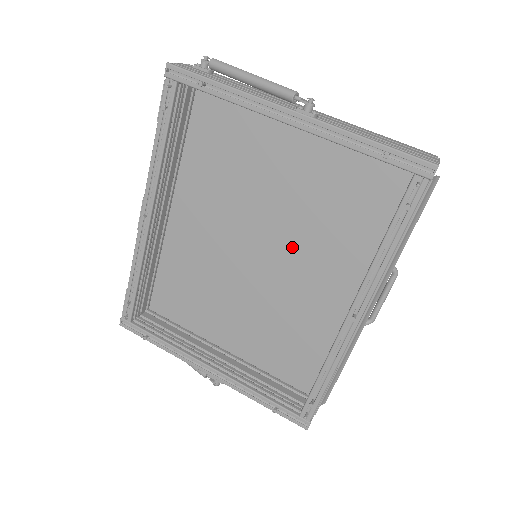
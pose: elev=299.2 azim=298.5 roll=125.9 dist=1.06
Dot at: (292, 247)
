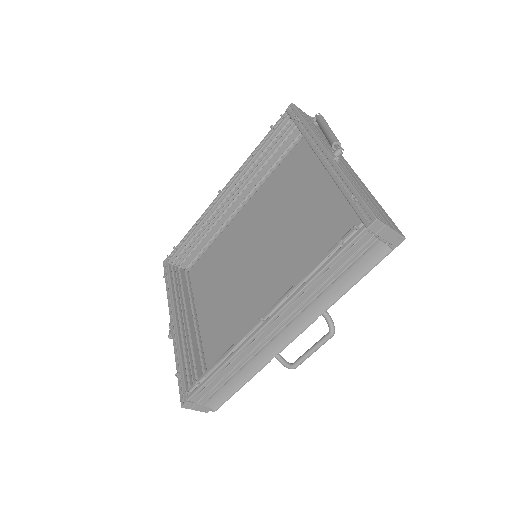
Dot at: (281, 264)
